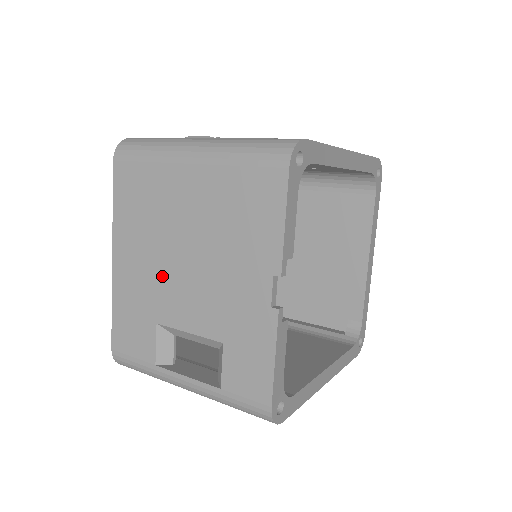
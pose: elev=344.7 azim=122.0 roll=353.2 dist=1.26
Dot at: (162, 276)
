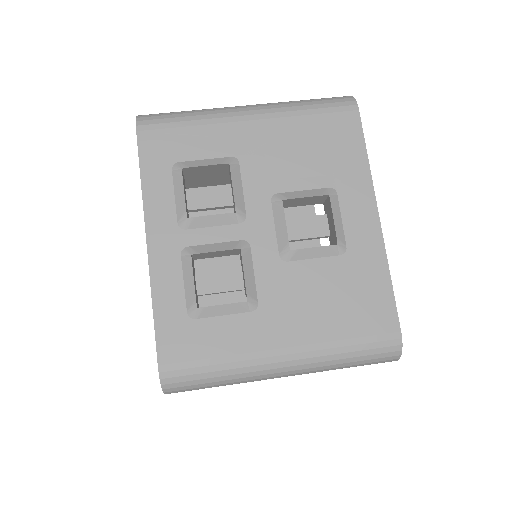
Dot at: occluded
